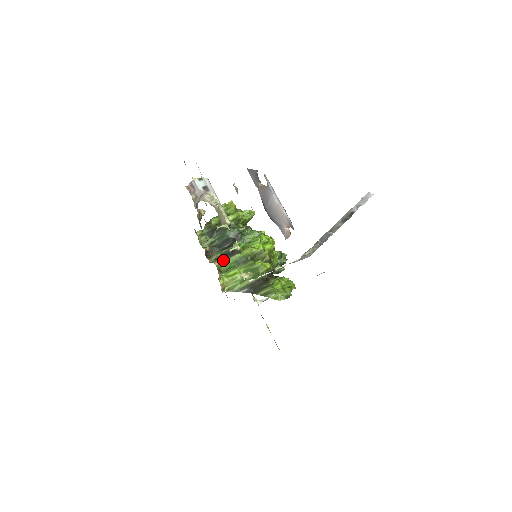
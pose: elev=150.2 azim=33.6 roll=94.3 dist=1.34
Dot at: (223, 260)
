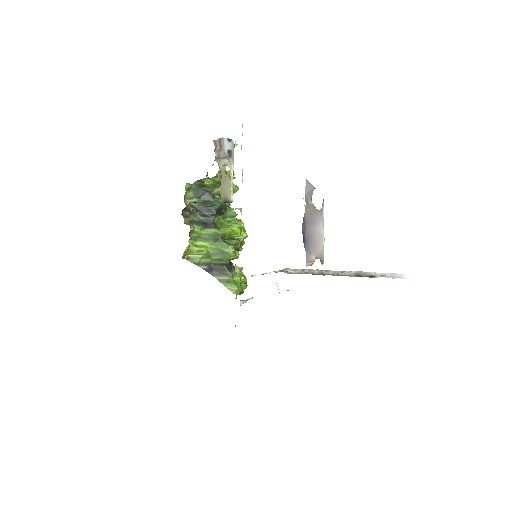
Dot at: (198, 227)
